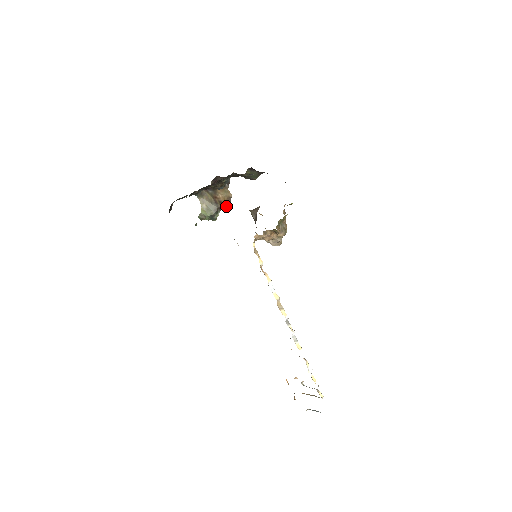
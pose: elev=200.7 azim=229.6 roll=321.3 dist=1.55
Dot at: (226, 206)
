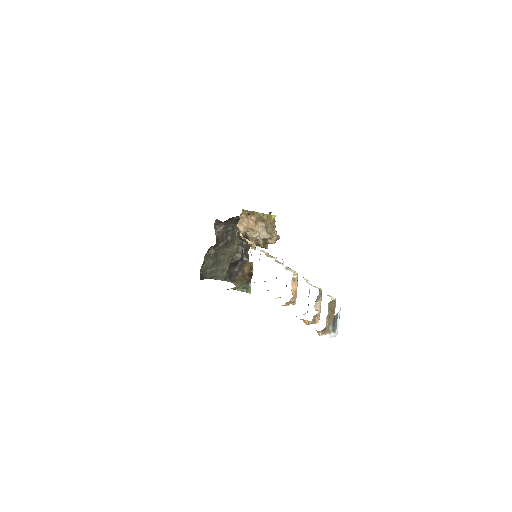
Dot at: (252, 274)
